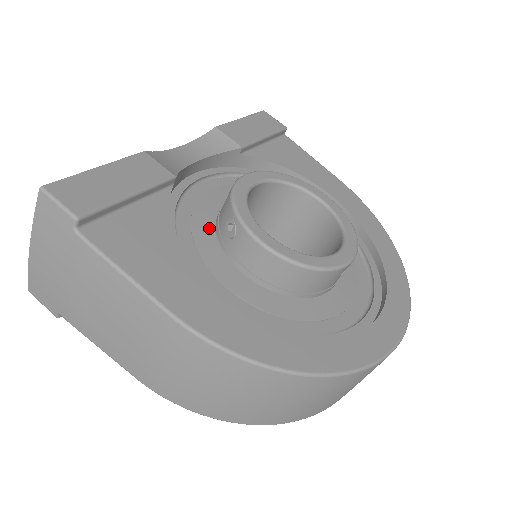
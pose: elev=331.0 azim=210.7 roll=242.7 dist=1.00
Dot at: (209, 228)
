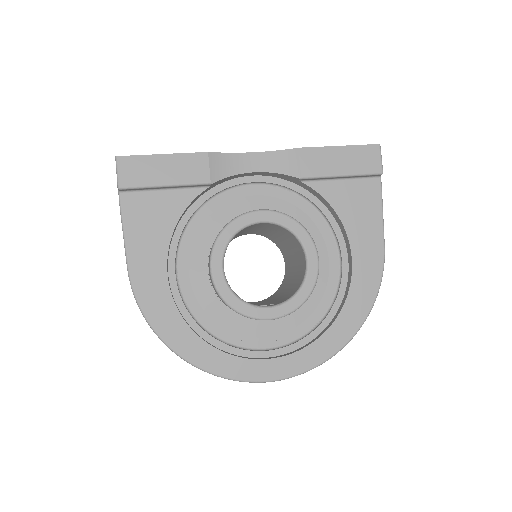
Dot at: (219, 225)
